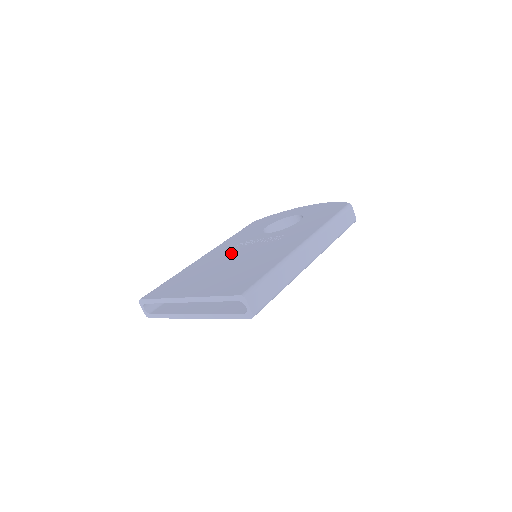
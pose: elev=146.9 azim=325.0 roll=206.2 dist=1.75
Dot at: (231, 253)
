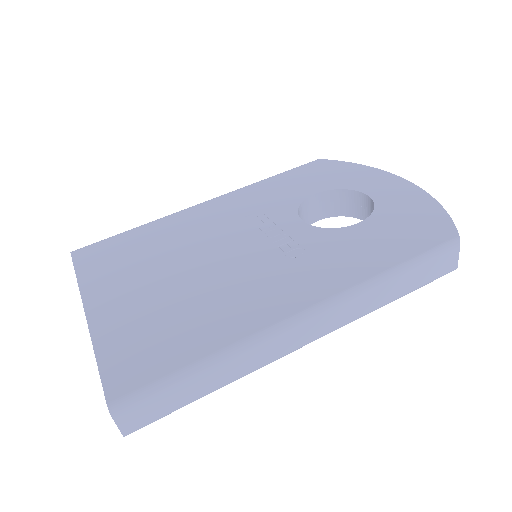
Dot at: (222, 233)
